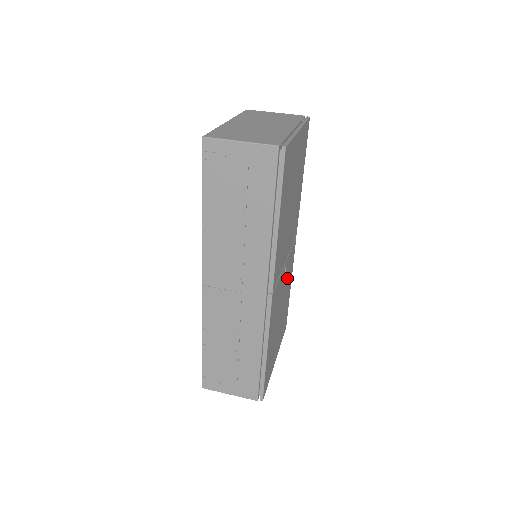
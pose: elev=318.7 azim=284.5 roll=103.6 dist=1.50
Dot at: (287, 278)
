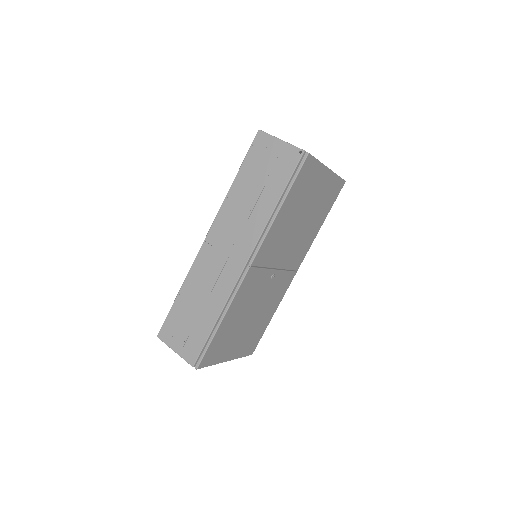
Dot at: (272, 294)
